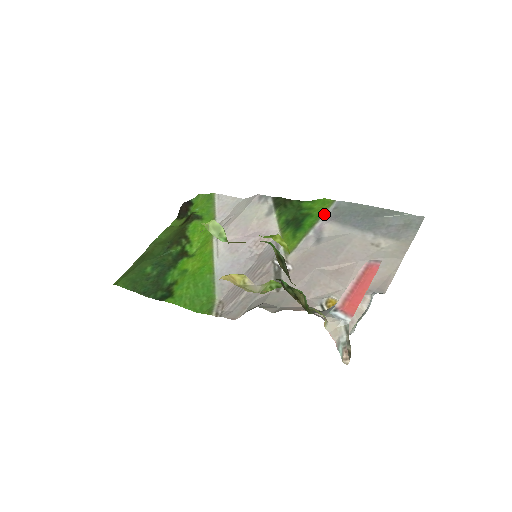
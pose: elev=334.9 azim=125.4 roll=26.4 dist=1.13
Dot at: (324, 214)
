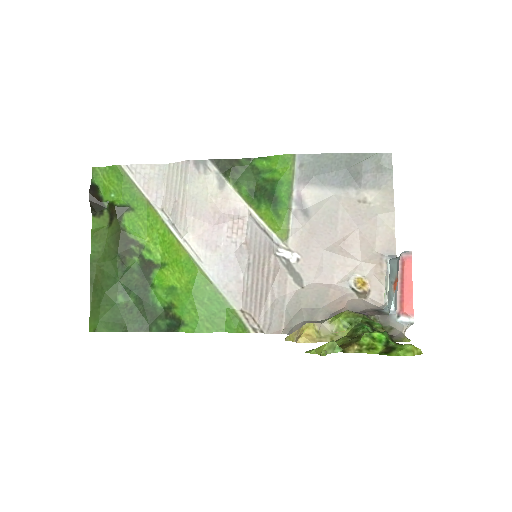
Dot at: (294, 177)
